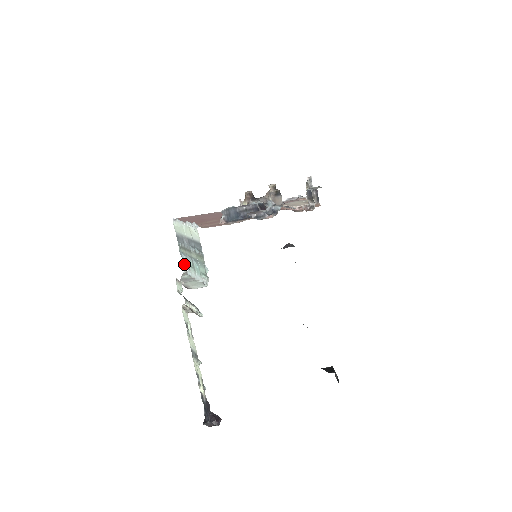
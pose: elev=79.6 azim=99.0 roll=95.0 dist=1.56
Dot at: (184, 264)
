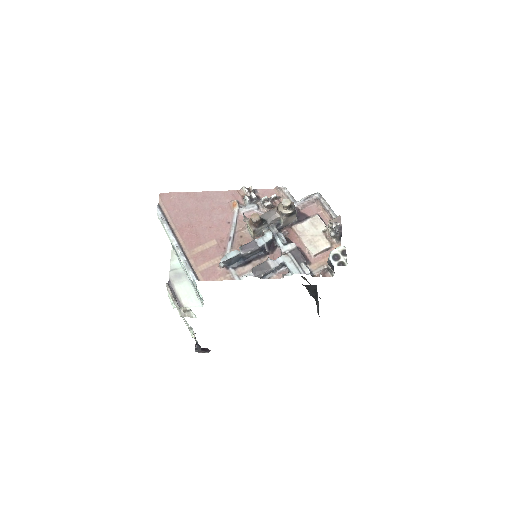
Dot at: (172, 246)
